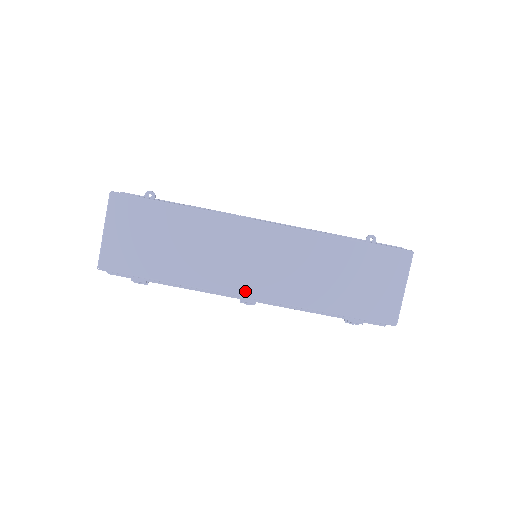
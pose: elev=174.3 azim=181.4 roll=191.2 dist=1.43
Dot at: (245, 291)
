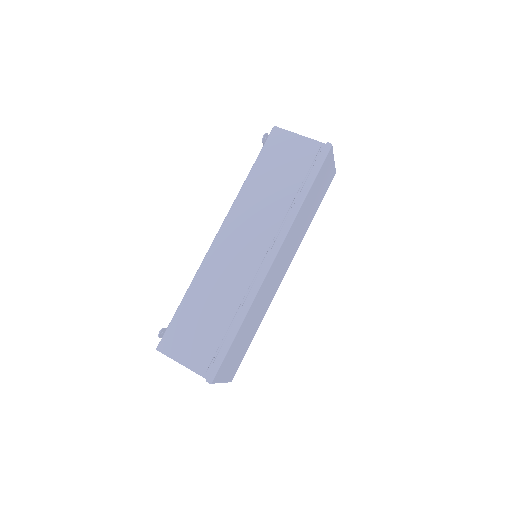
Dot at: (283, 277)
